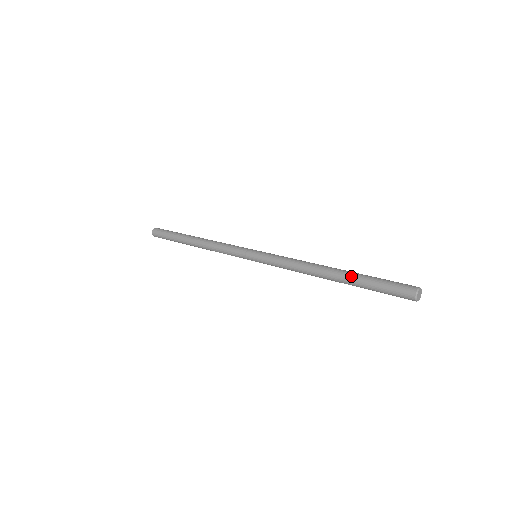
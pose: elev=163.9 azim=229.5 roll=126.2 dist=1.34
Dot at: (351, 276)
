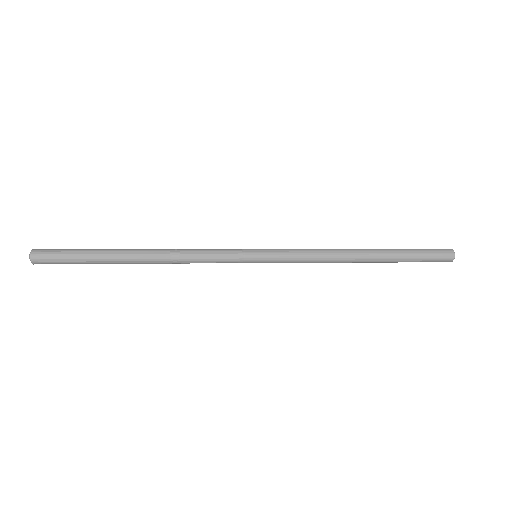
Dot at: (391, 251)
